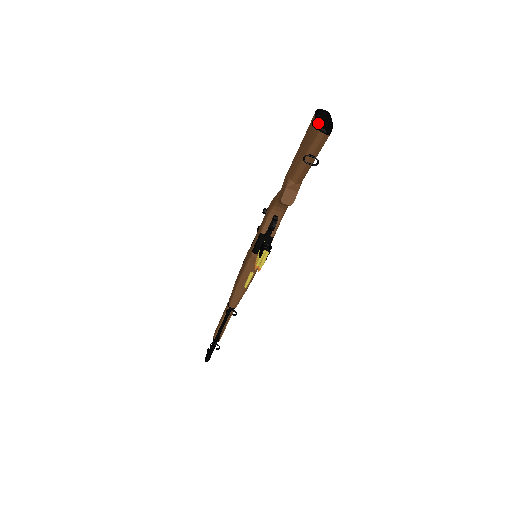
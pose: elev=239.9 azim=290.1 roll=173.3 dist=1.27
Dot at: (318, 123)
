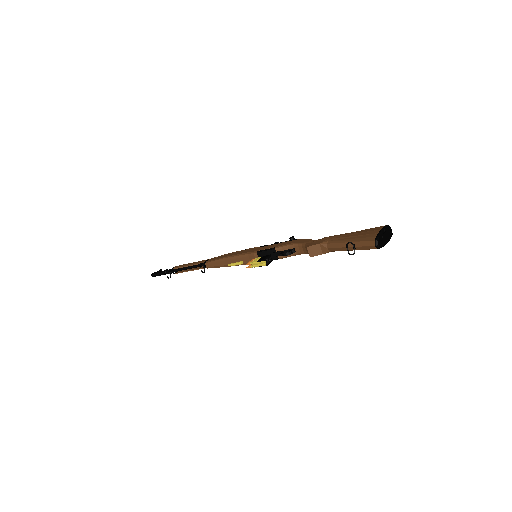
Dot at: (379, 235)
